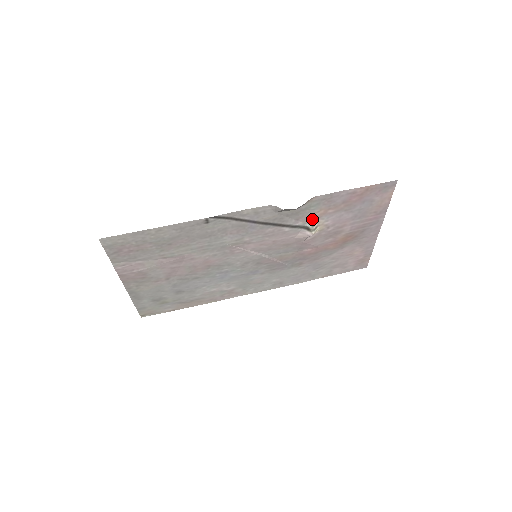
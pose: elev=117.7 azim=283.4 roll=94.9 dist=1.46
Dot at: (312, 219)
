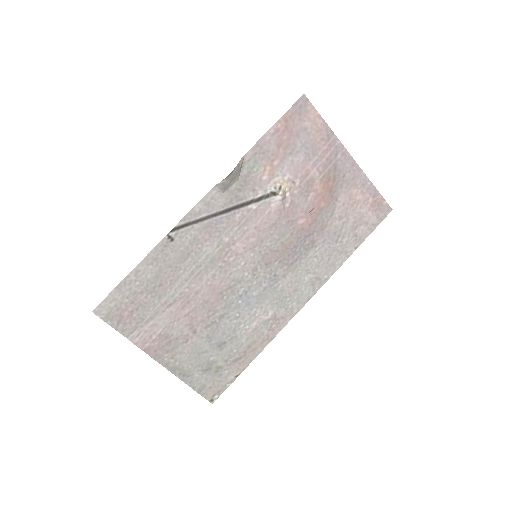
Dot at: (268, 182)
